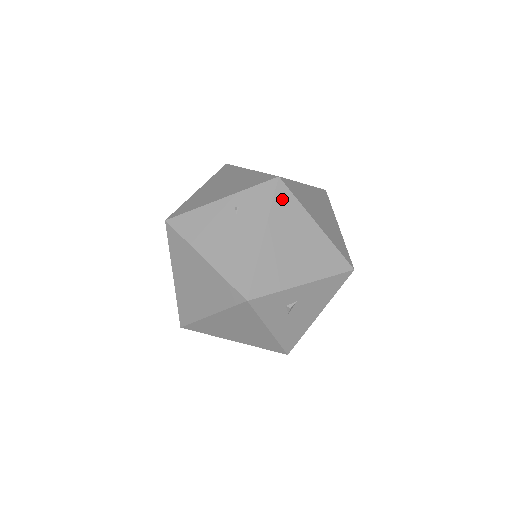
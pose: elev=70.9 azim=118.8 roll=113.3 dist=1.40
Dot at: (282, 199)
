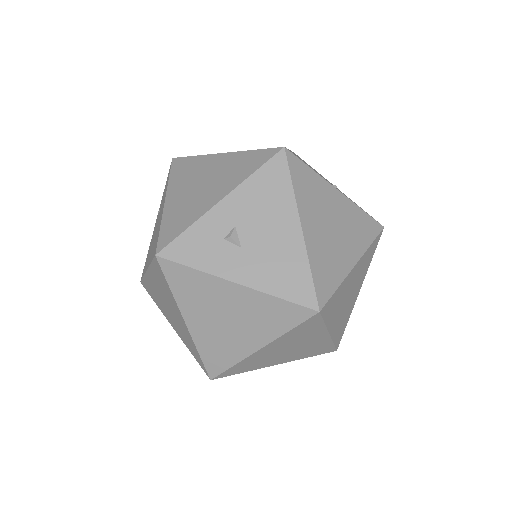
Dot at: (179, 167)
